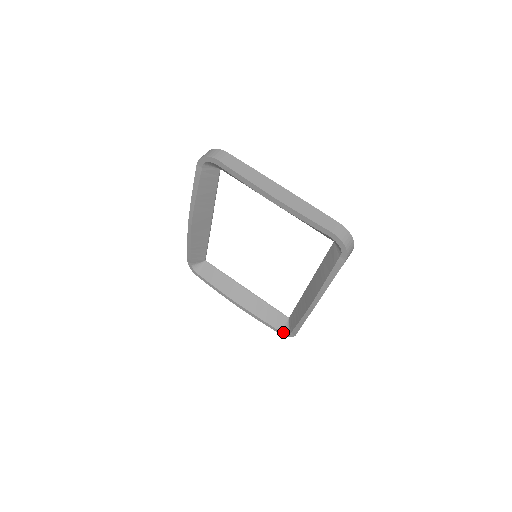
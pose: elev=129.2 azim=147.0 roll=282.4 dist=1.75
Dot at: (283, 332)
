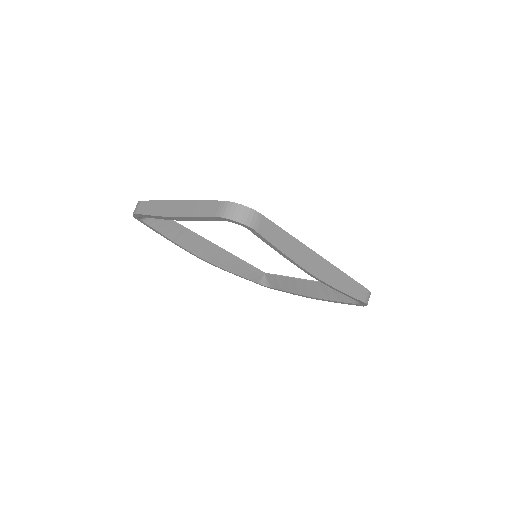
Dot at: (358, 304)
